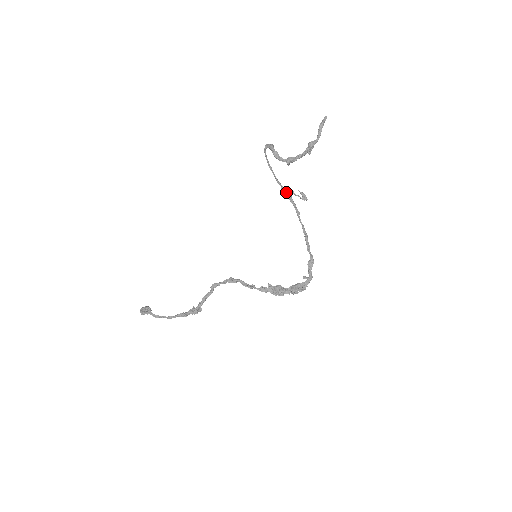
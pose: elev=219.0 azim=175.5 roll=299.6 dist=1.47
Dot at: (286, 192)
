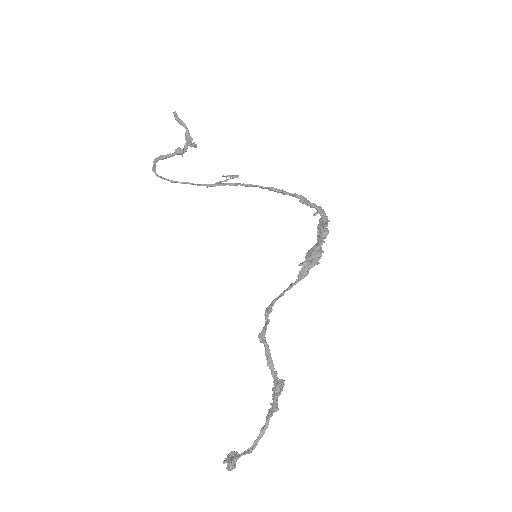
Dot at: (212, 184)
